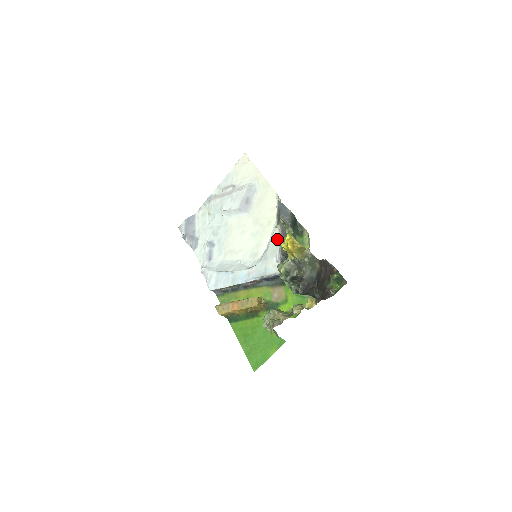
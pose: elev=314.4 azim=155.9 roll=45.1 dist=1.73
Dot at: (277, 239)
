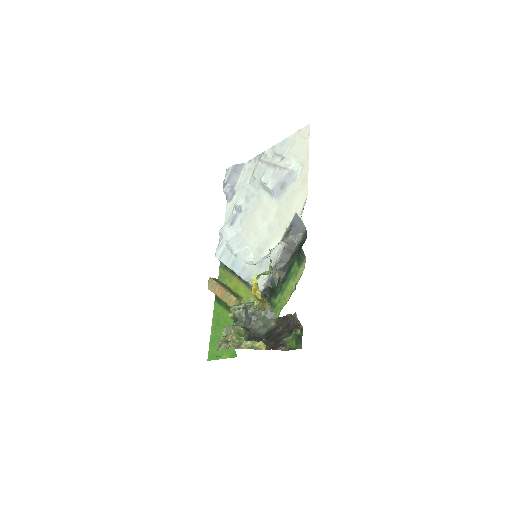
Dot at: (277, 254)
